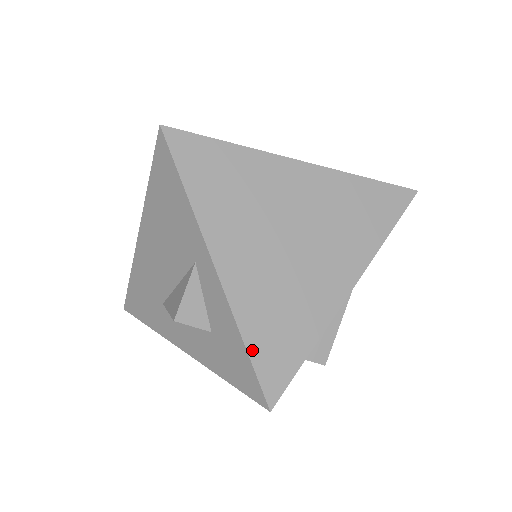
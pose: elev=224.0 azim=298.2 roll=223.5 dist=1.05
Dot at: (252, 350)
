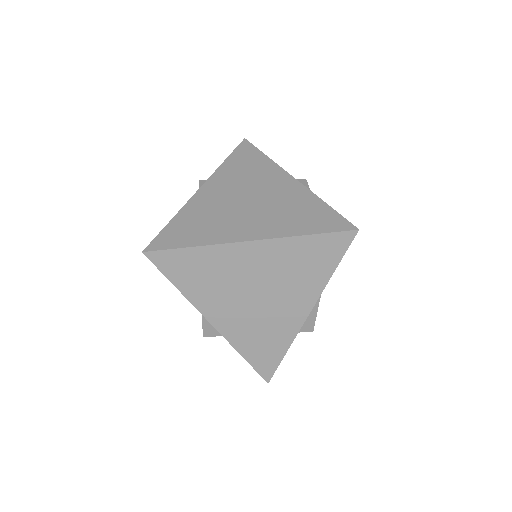
Dot at: (248, 359)
